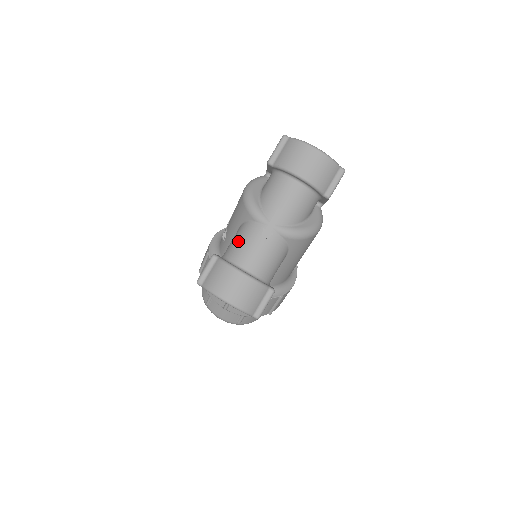
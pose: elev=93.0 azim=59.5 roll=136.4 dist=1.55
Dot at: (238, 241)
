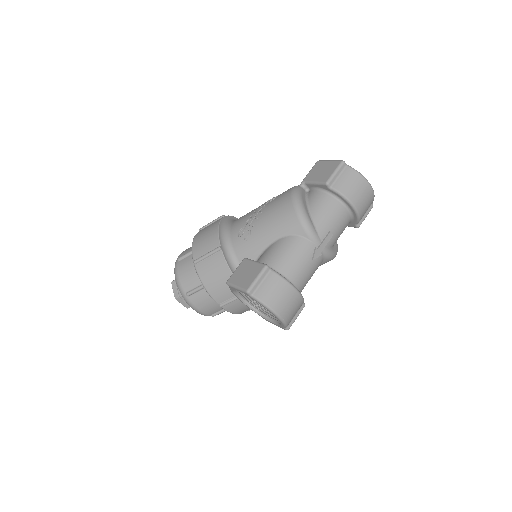
Dot at: (289, 255)
